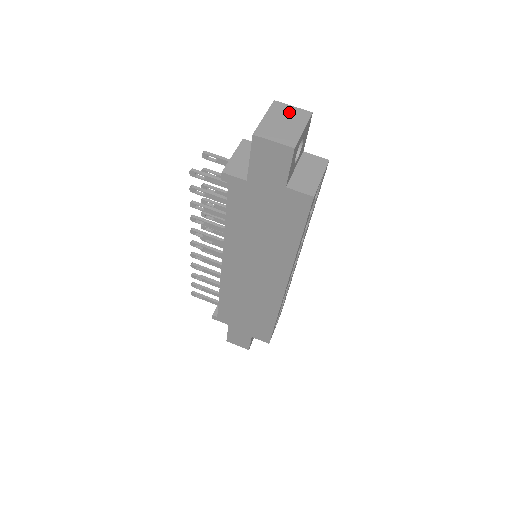
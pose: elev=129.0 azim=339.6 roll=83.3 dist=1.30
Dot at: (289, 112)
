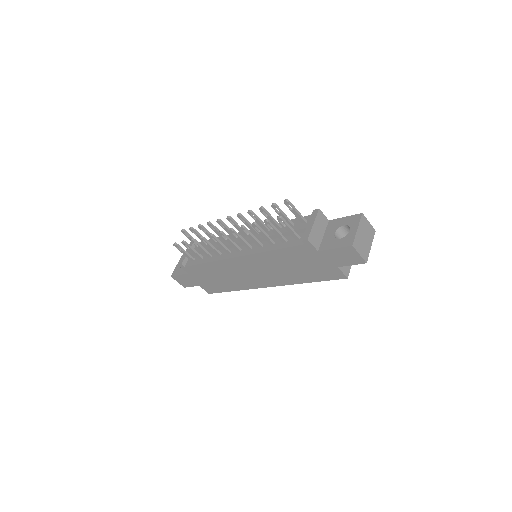
Dot at: (367, 228)
